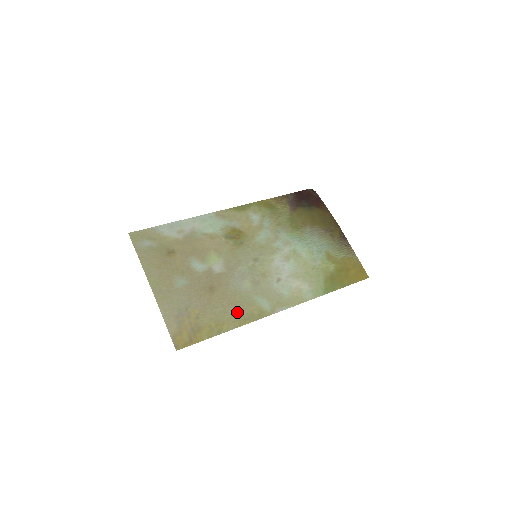
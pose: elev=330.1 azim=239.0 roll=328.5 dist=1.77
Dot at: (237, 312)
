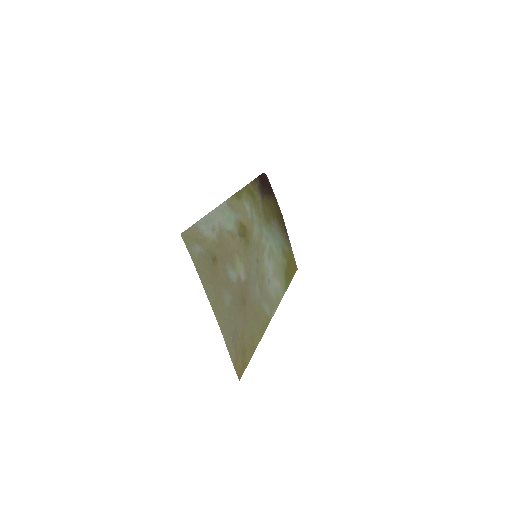
Dot at: (258, 323)
